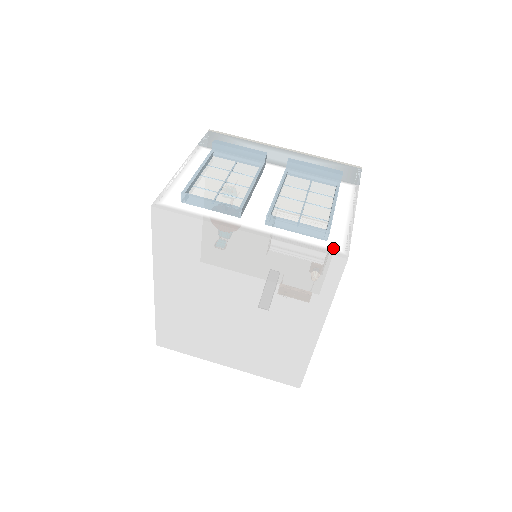
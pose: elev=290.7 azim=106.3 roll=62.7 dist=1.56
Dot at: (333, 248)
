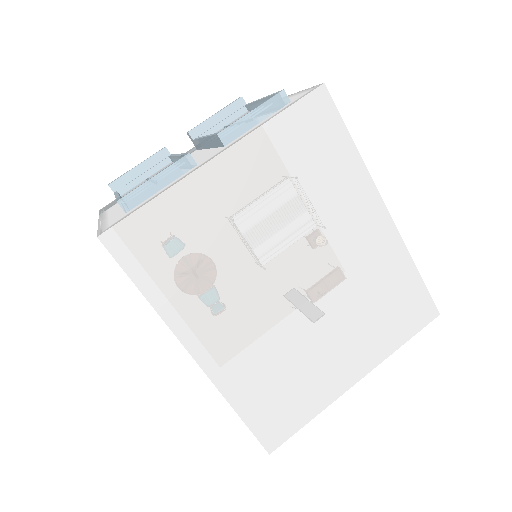
Dot at: (302, 95)
